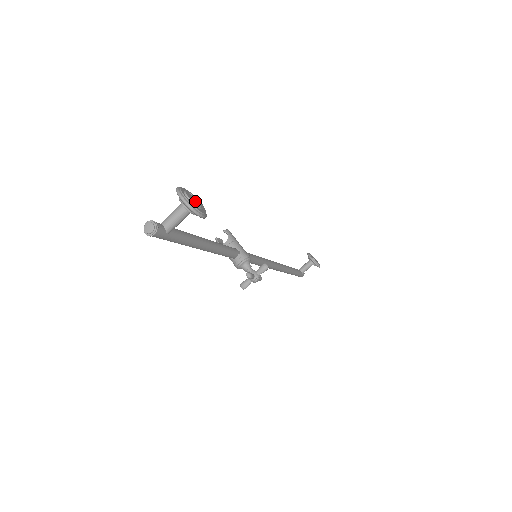
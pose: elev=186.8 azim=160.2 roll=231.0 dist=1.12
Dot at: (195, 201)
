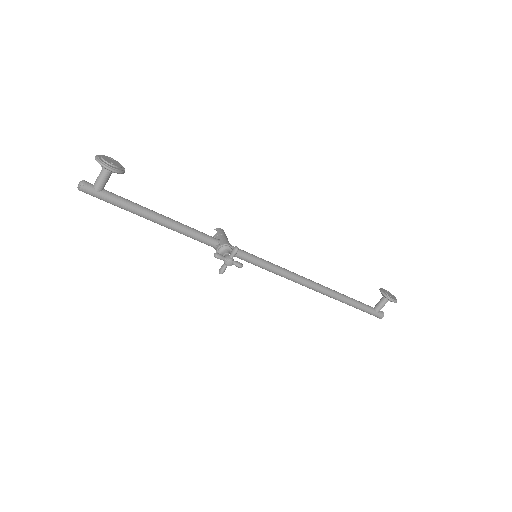
Dot at: (109, 161)
